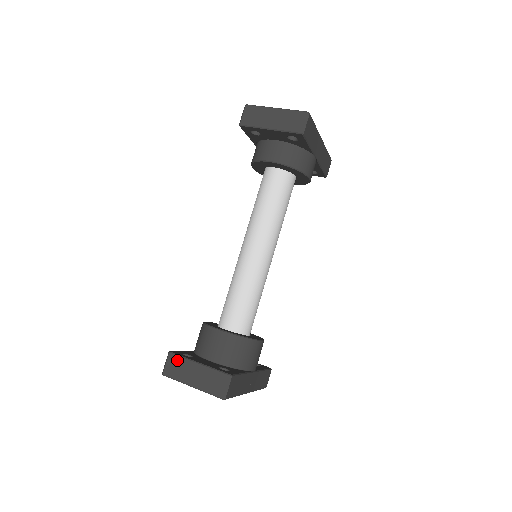
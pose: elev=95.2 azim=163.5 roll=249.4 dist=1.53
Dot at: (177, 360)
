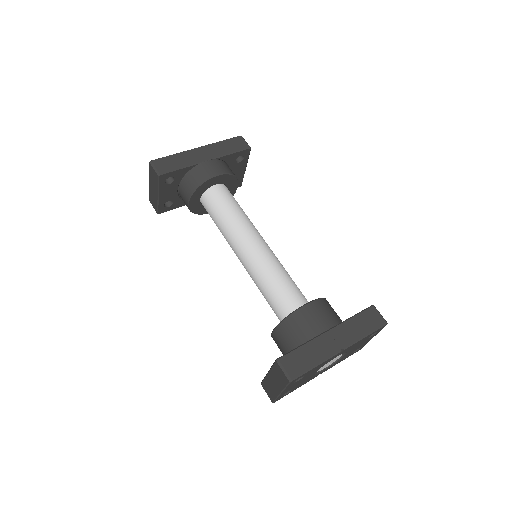
Dot at: (265, 384)
